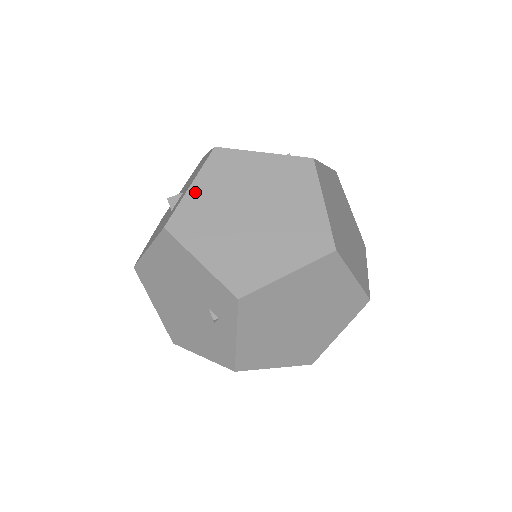
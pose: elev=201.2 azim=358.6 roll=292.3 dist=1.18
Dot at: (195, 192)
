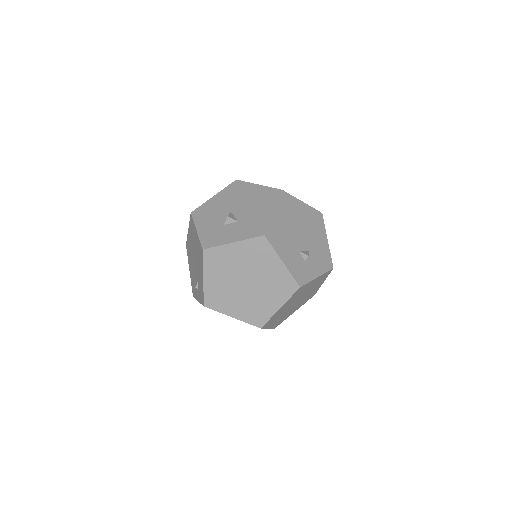
Dot at: (232, 248)
